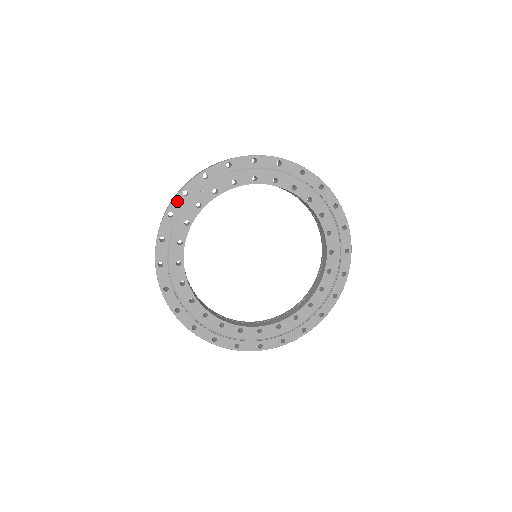
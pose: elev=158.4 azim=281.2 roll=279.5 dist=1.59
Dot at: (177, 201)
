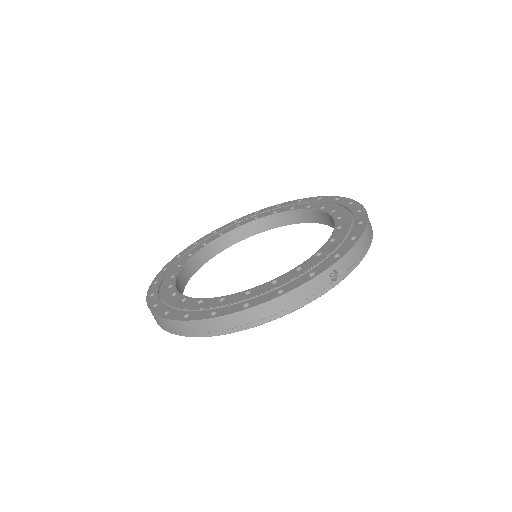
Dot at: (209, 334)
